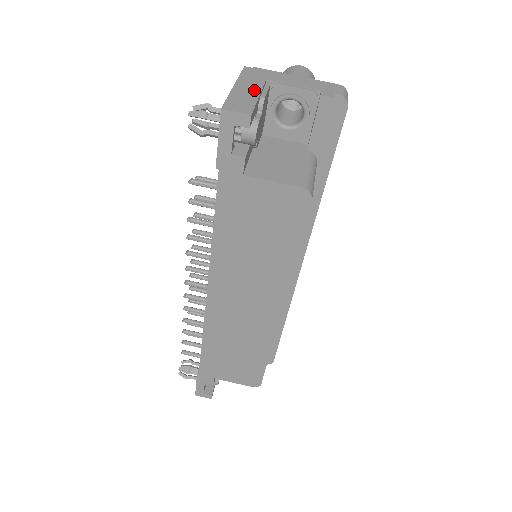
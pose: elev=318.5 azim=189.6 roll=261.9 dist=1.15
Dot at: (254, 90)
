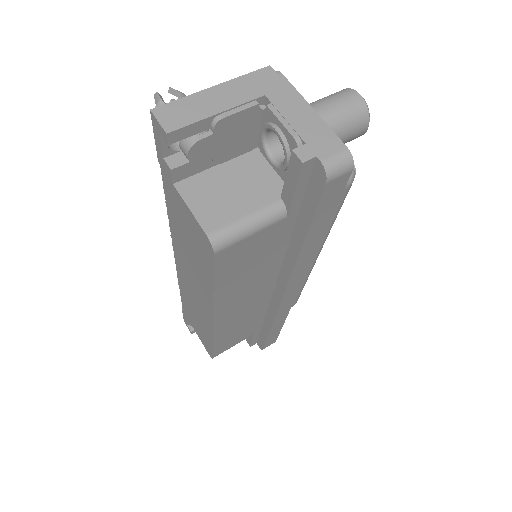
Dot at: (224, 103)
